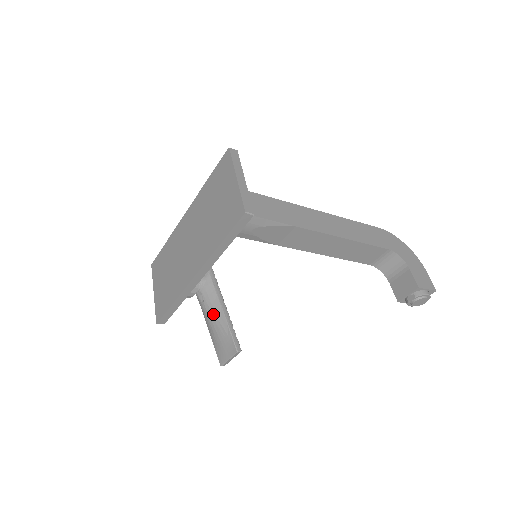
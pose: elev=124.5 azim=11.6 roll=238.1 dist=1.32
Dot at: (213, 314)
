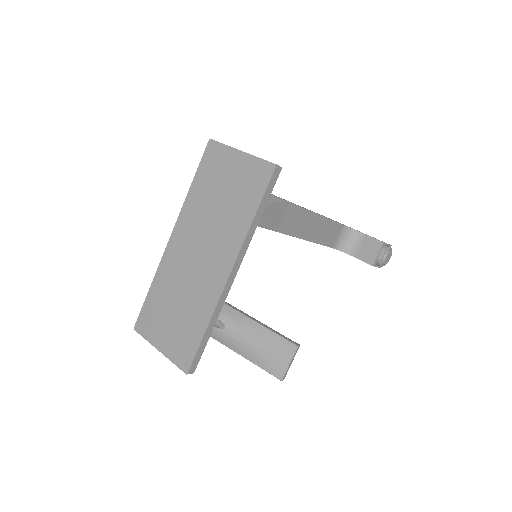
Dot at: (245, 331)
